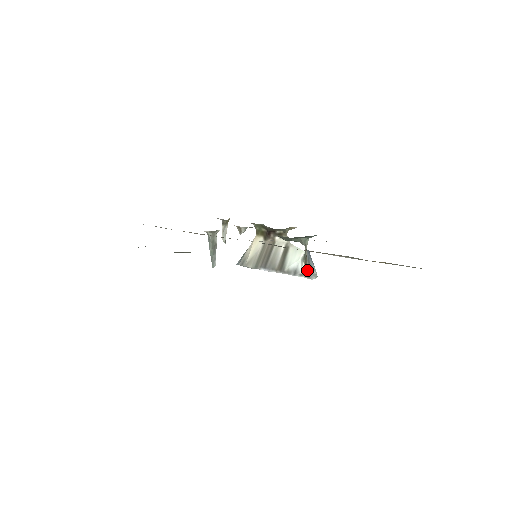
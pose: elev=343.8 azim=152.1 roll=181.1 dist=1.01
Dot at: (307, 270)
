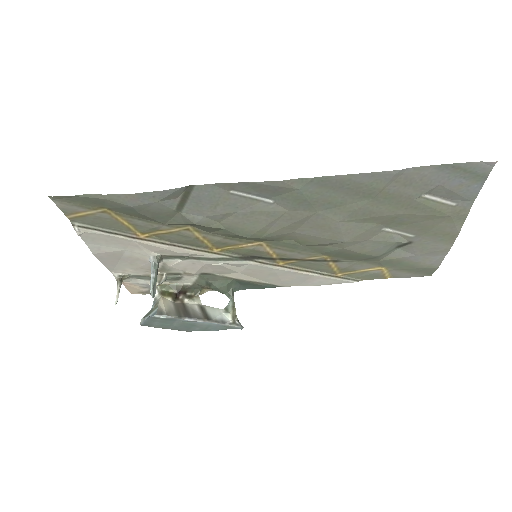
Dot at: (236, 319)
